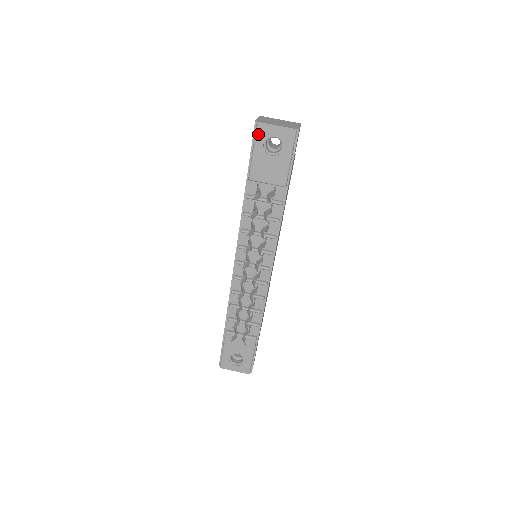
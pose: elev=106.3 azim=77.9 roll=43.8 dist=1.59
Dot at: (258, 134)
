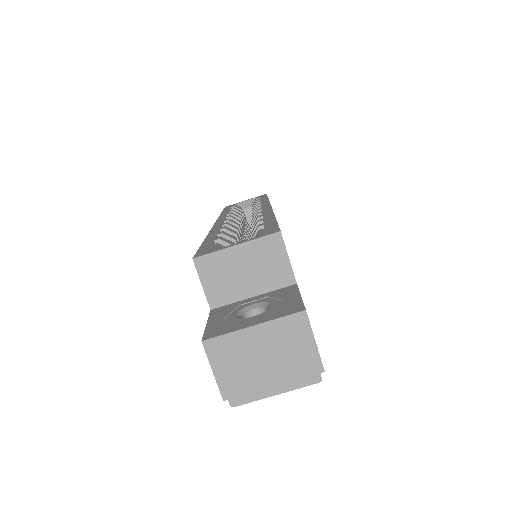
Dot at: occluded
